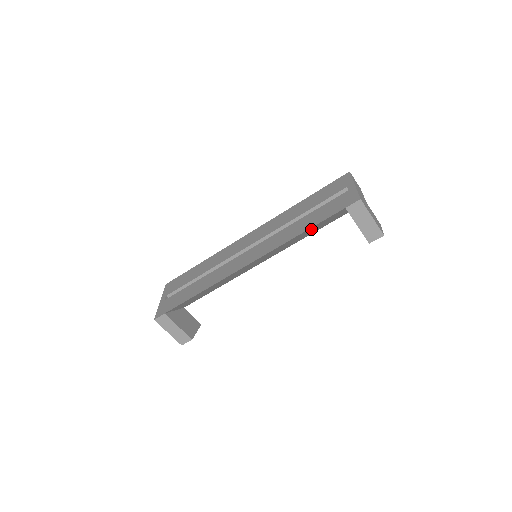
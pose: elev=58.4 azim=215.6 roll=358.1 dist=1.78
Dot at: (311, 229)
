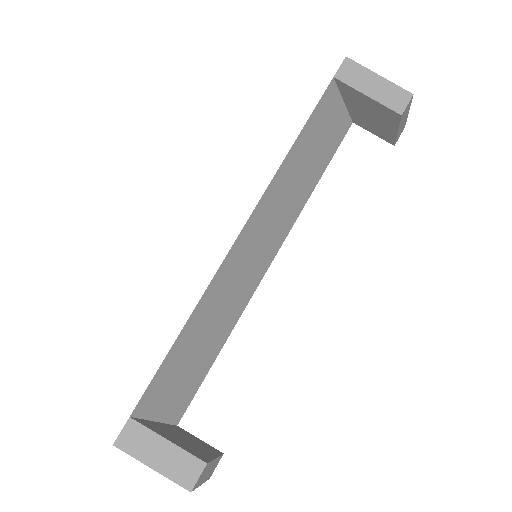
Dot at: (307, 142)
